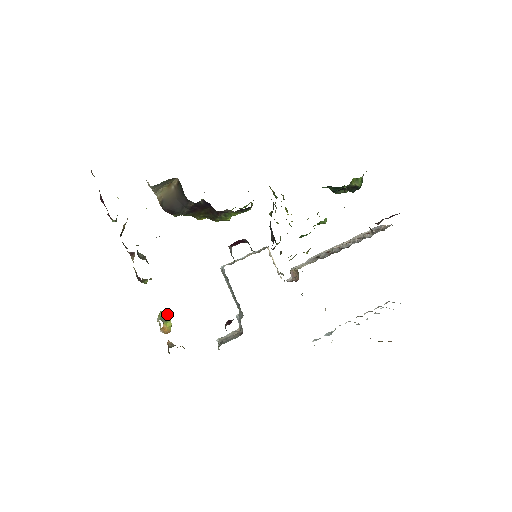
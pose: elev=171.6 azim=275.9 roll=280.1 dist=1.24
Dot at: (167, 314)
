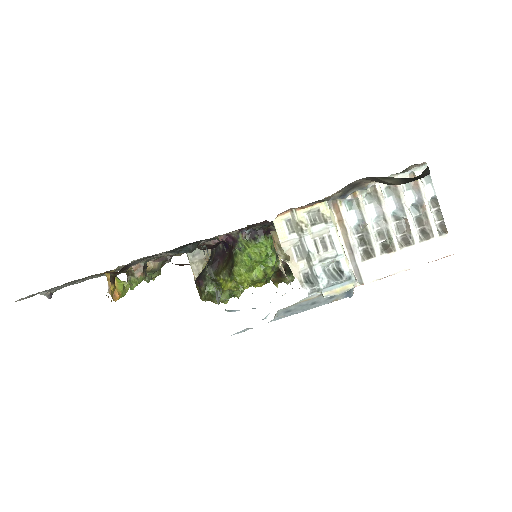
Dot at: (128, 283)
